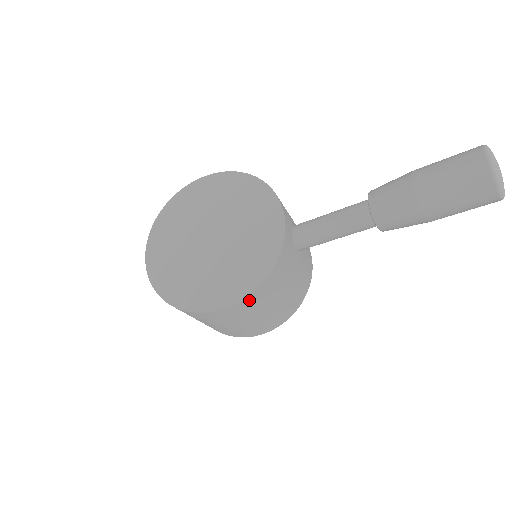
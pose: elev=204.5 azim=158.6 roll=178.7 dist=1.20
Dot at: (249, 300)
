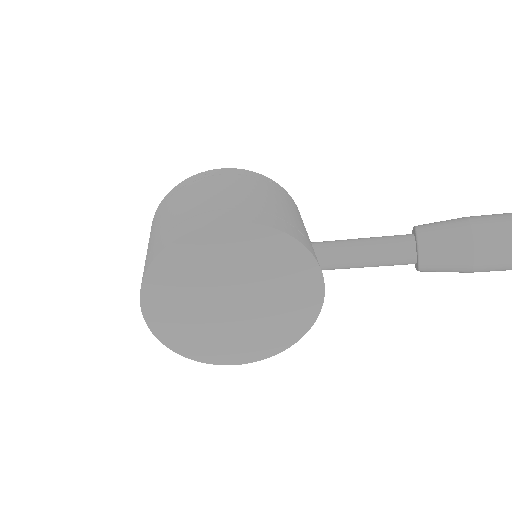
Dot at: occluded
